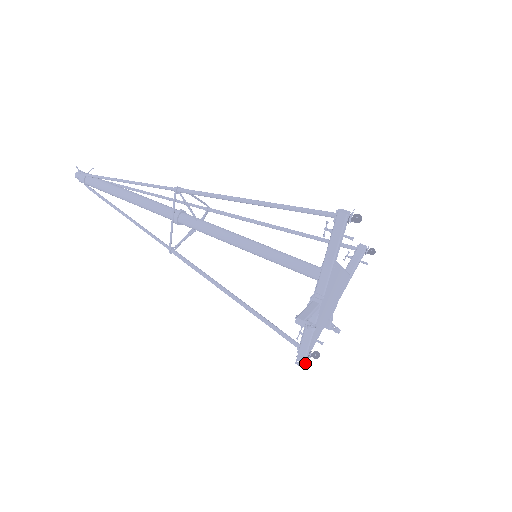
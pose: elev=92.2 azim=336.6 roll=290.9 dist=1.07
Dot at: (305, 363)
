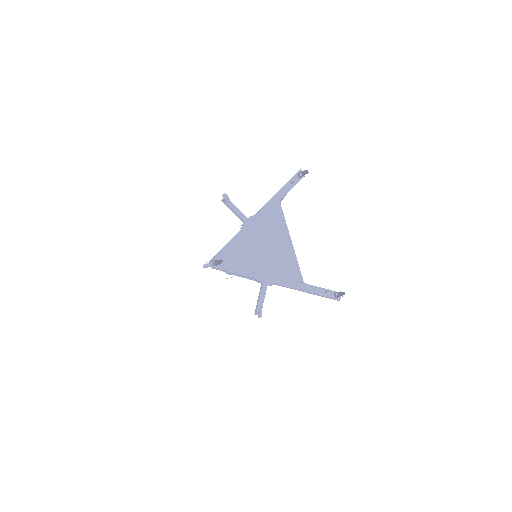
Dot at: (208, 265)
